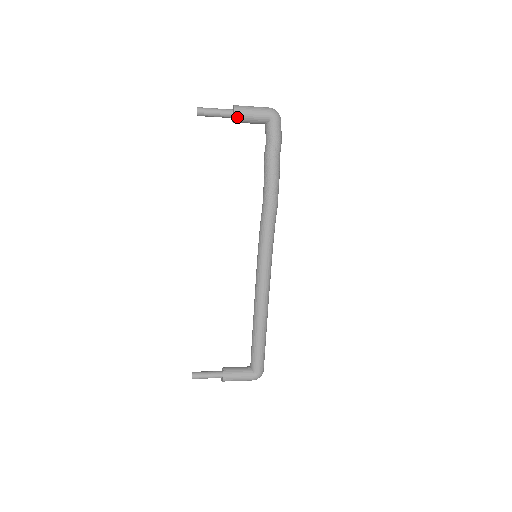
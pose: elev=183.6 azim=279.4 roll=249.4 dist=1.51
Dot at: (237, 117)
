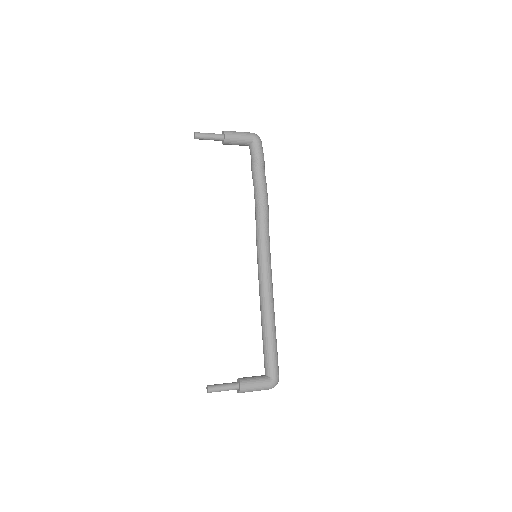
Dot at: (227, 137)
